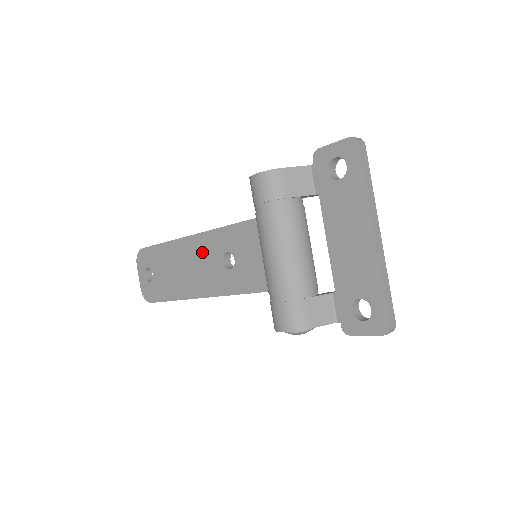
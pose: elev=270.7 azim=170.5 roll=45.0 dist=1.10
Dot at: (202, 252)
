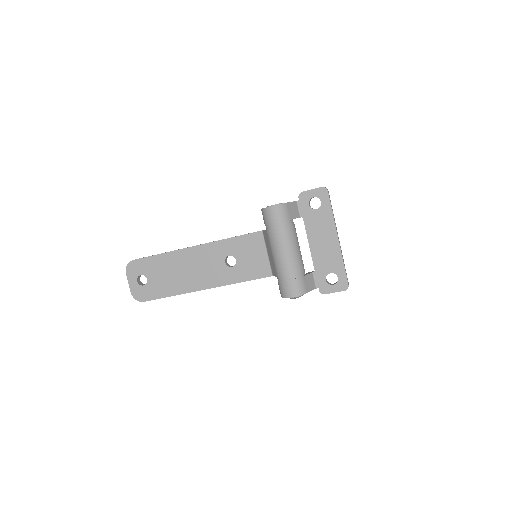
Dot at: (204, 257)
